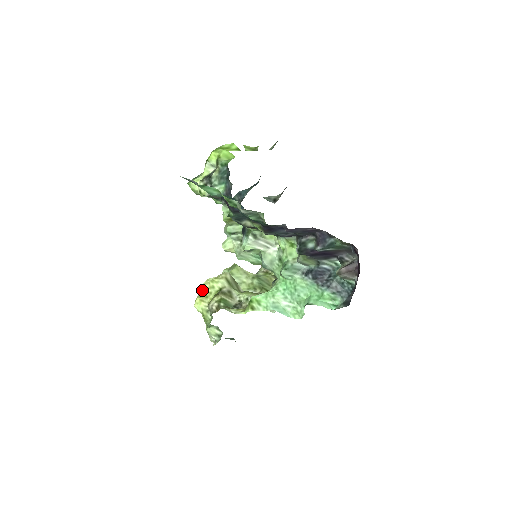
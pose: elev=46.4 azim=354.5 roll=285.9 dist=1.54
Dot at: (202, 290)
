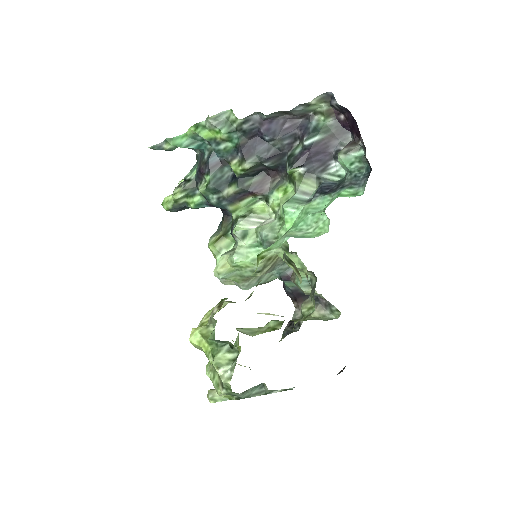
Dot at: occluded
